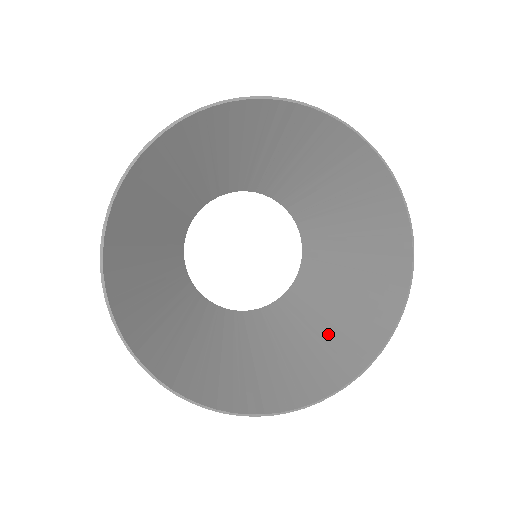
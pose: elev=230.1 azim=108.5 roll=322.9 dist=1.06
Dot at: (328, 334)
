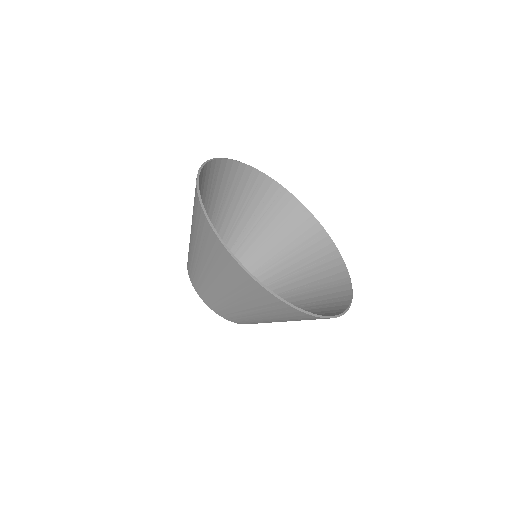
Dot at: occluded
